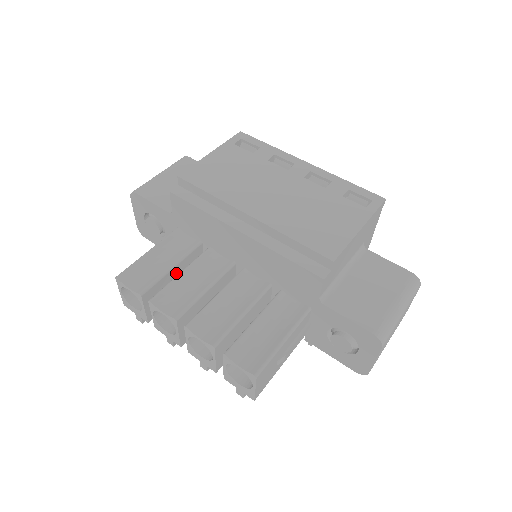
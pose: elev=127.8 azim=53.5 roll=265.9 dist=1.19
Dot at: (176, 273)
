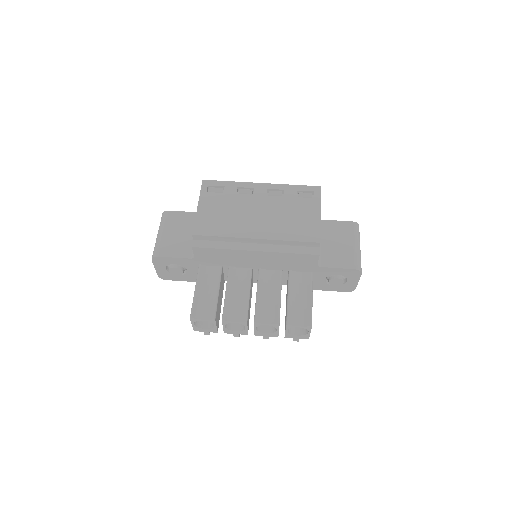
Dot at: (219, 294)
